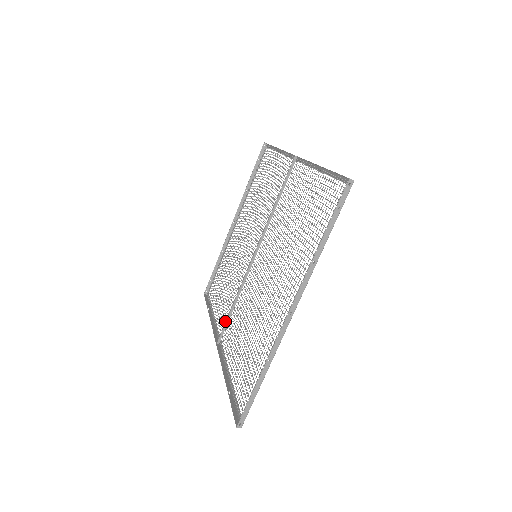
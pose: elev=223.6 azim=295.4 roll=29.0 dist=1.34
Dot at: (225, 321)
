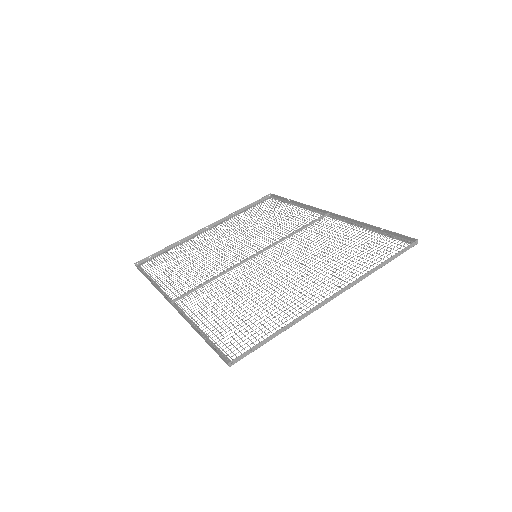
Dot at: occluded
